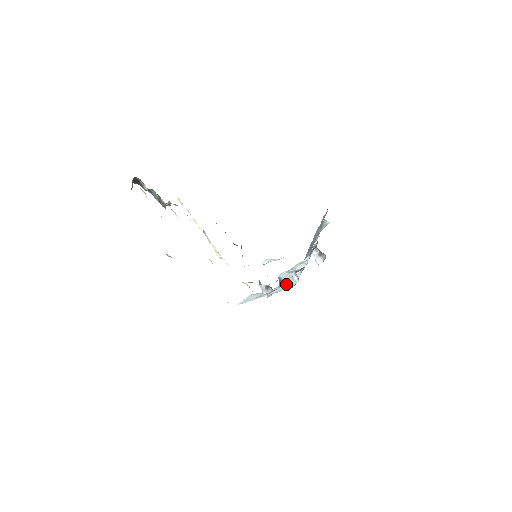
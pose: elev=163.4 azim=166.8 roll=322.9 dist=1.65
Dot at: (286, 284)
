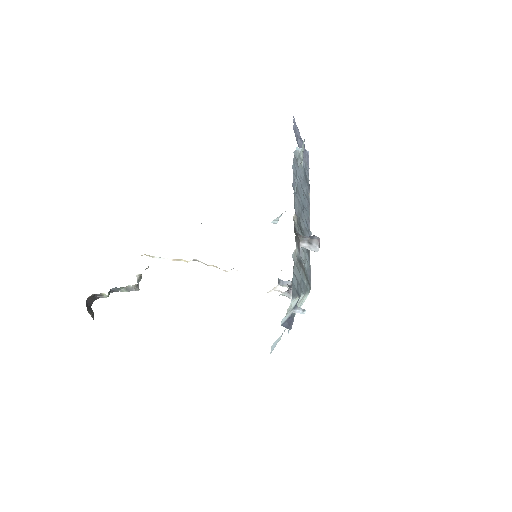
Dot at: occluded
